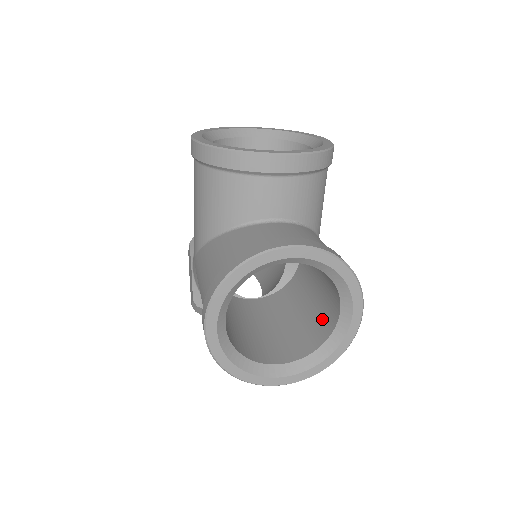
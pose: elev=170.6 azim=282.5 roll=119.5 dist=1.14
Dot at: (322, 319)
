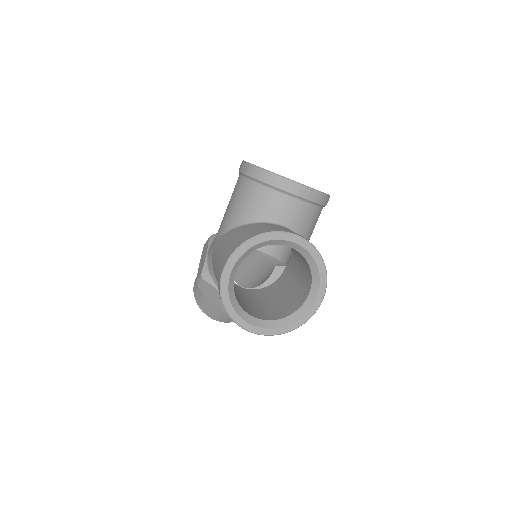
Dot at: (294, 301)
